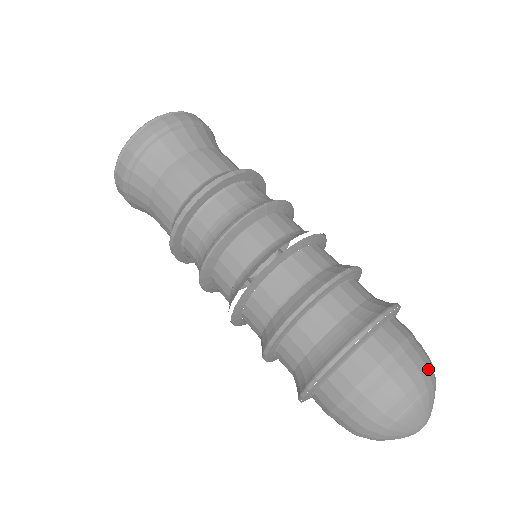
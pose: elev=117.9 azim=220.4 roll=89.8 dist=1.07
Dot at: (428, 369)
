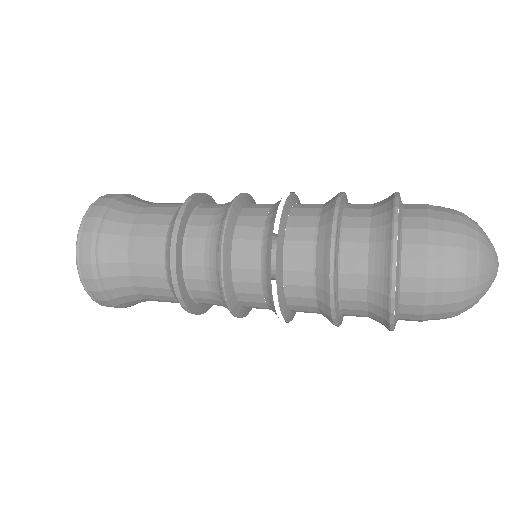
Dot at: (462, 213)
